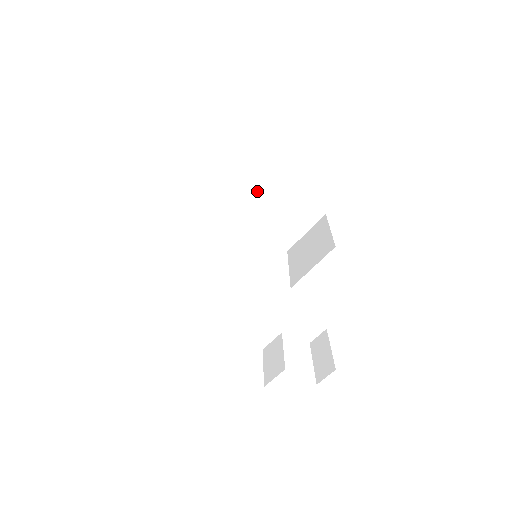
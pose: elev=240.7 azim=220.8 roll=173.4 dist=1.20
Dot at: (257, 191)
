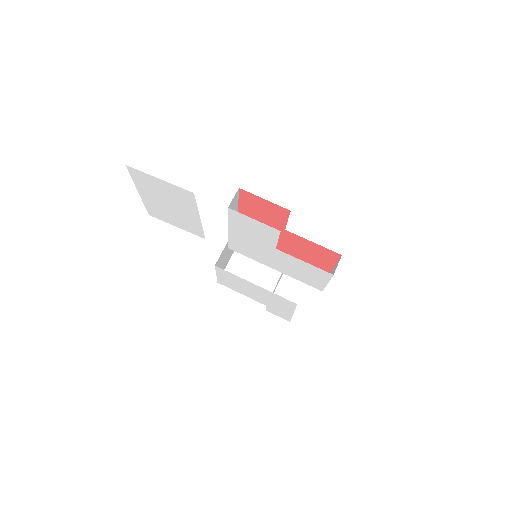
Dot at: (248, 265)
